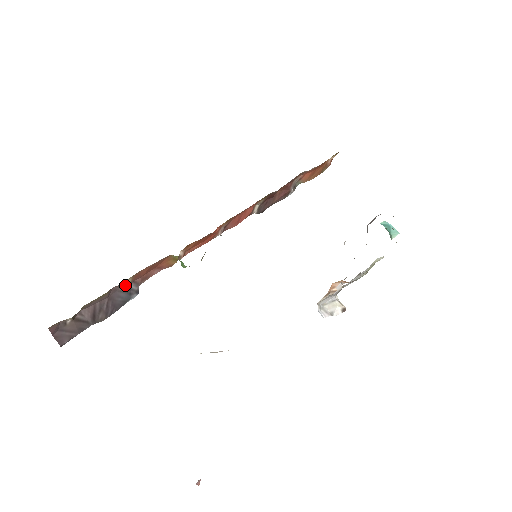
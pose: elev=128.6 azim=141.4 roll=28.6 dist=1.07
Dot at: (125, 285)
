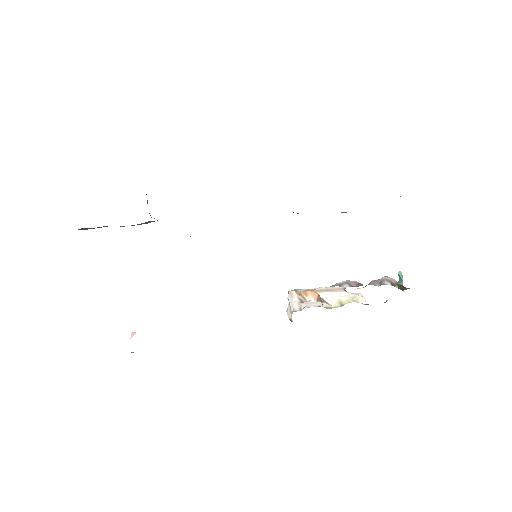
Dot at: occluded
